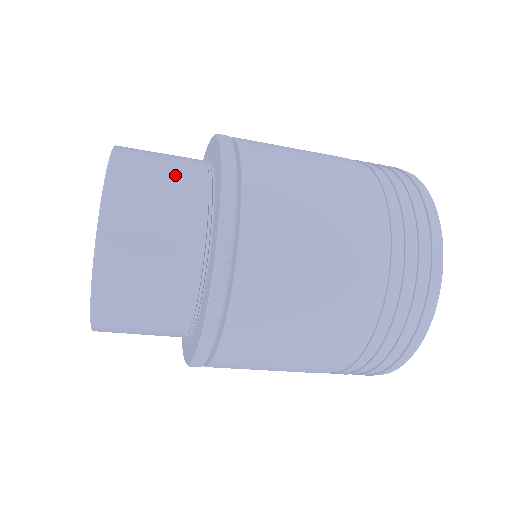
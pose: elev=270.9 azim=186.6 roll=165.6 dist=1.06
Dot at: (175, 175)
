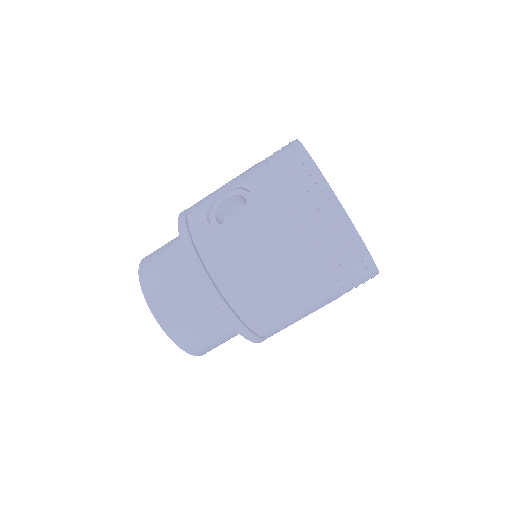
Dot at: (191, 305)
